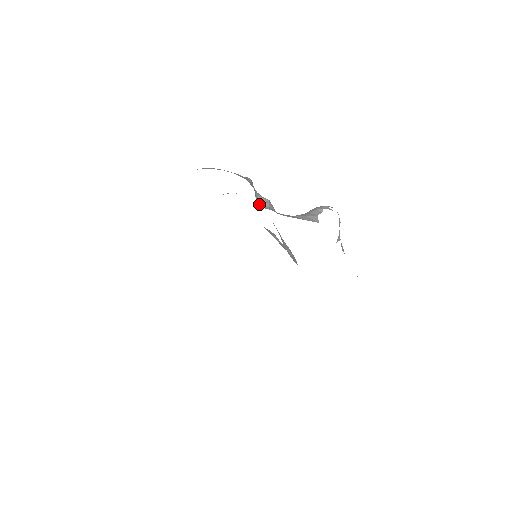
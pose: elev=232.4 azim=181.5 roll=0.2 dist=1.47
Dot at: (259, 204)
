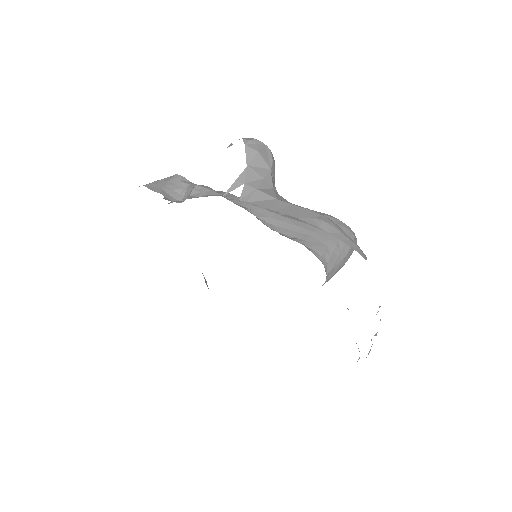
Dot at: occluded
